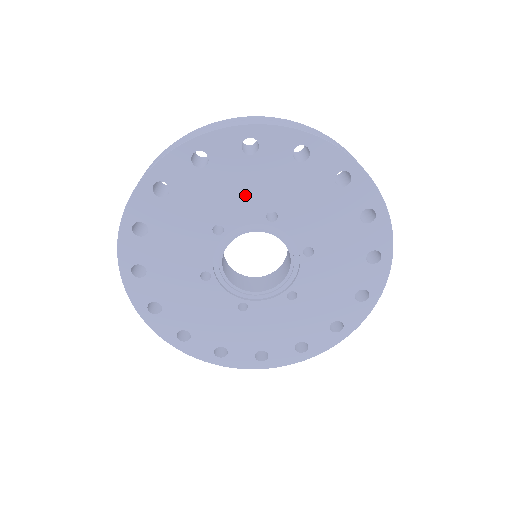
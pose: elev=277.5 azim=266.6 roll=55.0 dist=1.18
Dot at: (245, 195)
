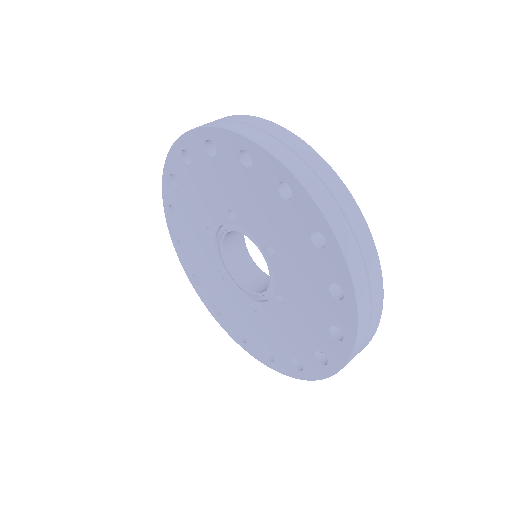
Dot at: (261, 217)
